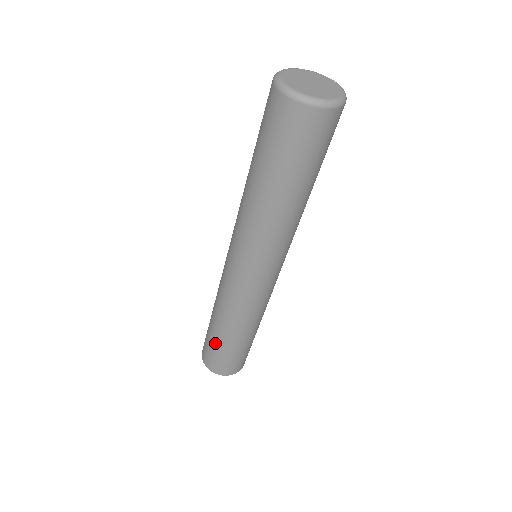
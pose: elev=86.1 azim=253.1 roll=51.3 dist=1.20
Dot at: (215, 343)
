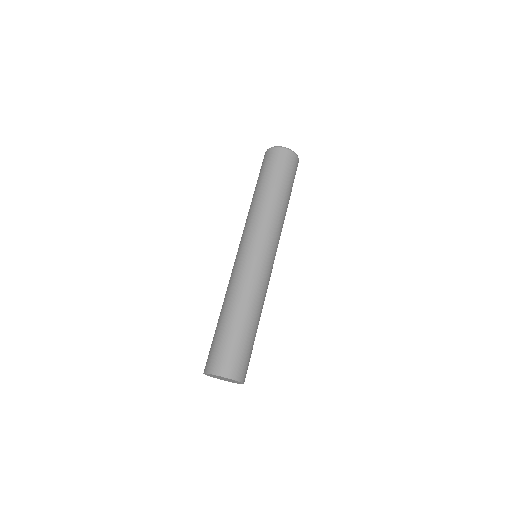
Dot at: (223, 333)
